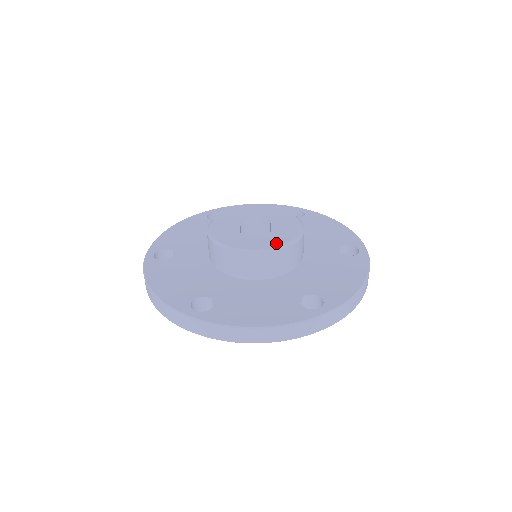
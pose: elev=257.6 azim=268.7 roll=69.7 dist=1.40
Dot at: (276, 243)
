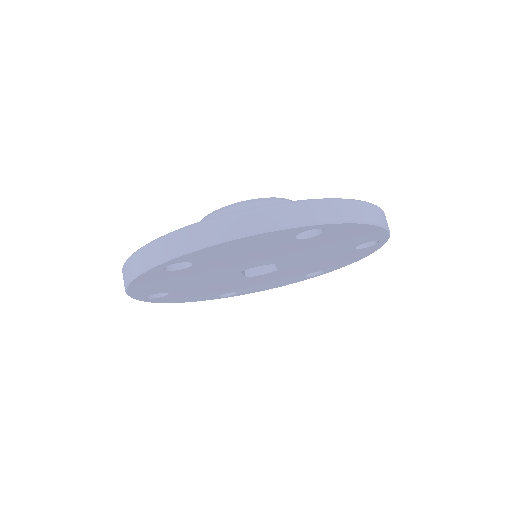
Dot at: occluded
